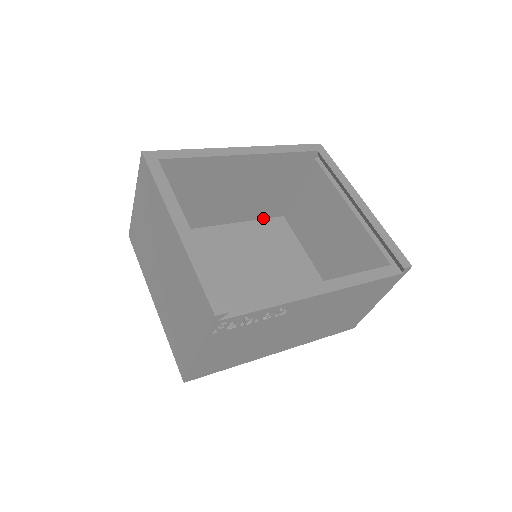
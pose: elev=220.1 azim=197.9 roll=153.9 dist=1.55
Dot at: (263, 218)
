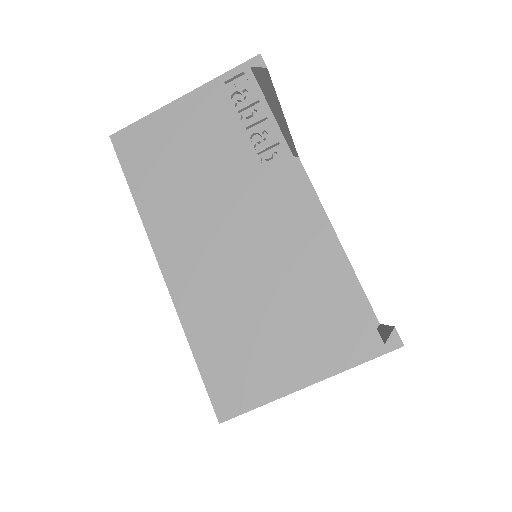
Dot at: occluded
